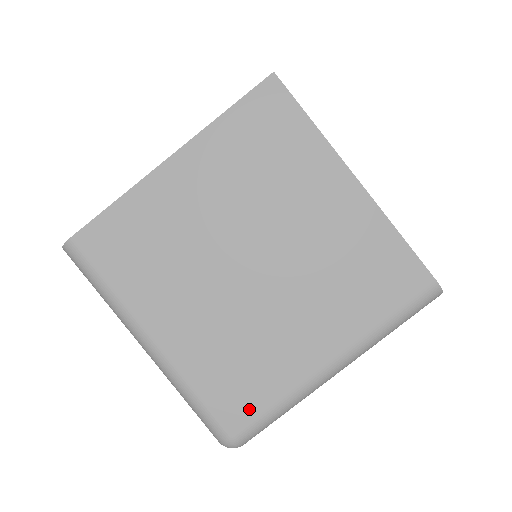
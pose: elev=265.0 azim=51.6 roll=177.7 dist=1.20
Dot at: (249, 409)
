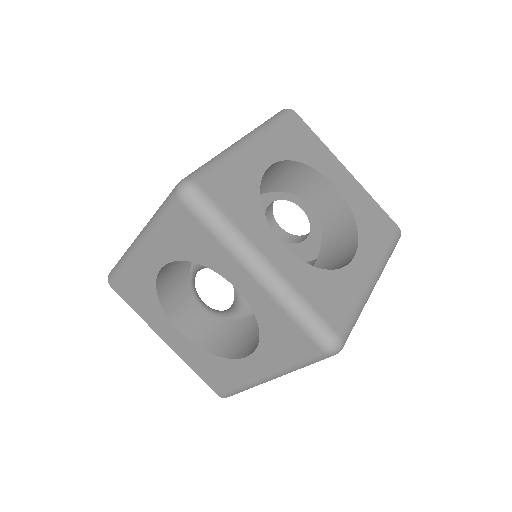
Dot at: occluded
